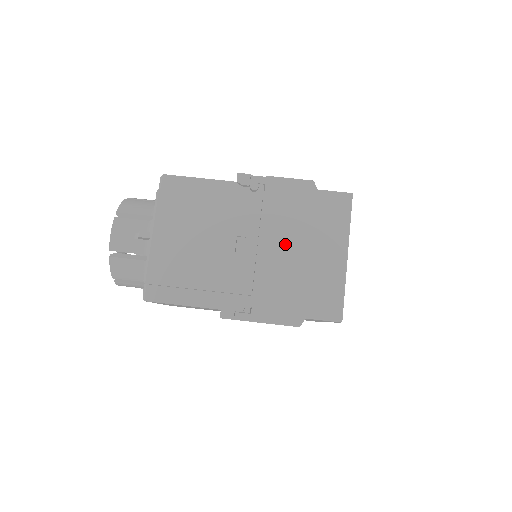
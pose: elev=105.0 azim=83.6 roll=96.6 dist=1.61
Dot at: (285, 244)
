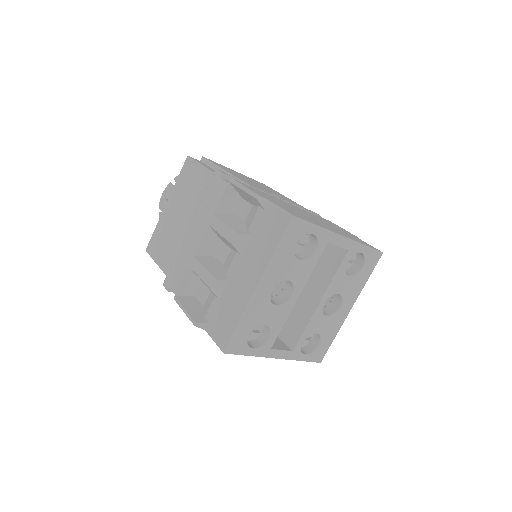
Dot at: (305, 212)
